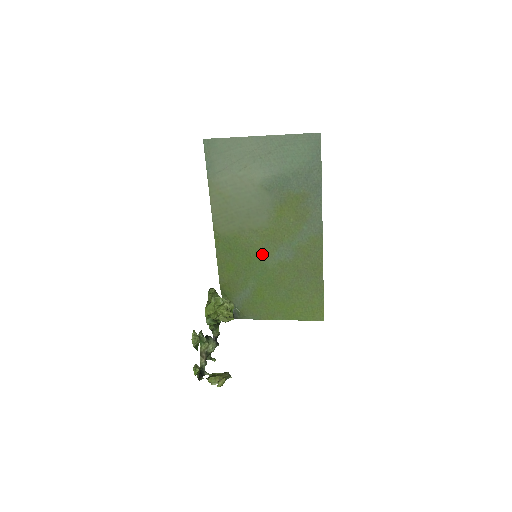
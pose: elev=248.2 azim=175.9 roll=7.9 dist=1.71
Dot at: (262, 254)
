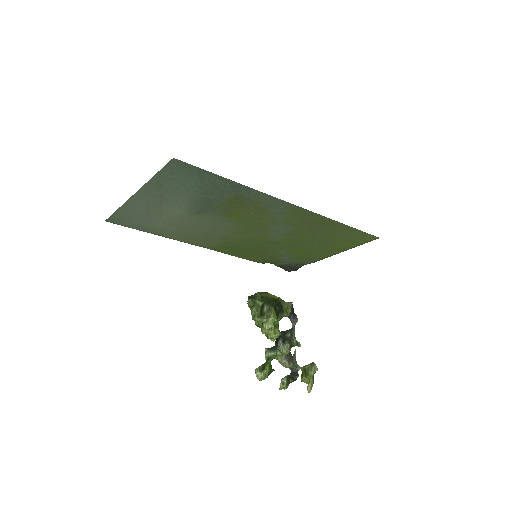
Dot at: (263, 238)
